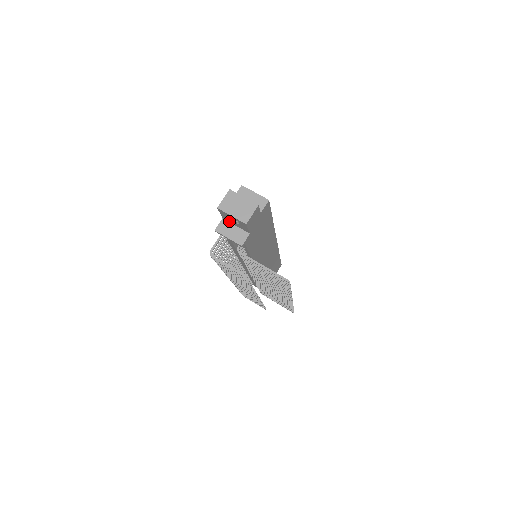
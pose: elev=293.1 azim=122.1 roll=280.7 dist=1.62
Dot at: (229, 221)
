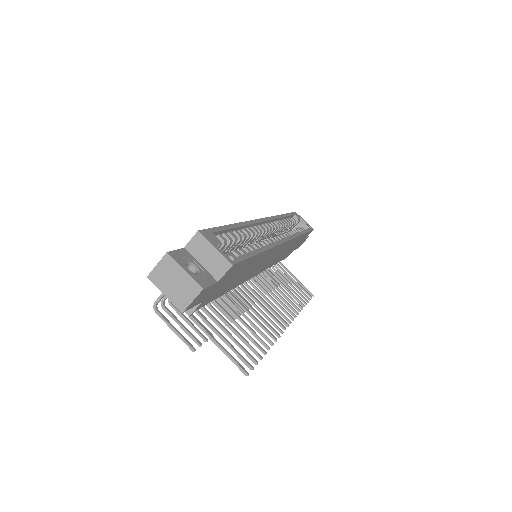
Dot at: occluded
